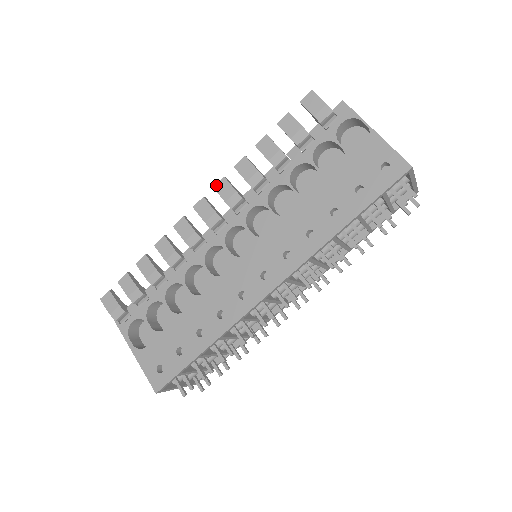
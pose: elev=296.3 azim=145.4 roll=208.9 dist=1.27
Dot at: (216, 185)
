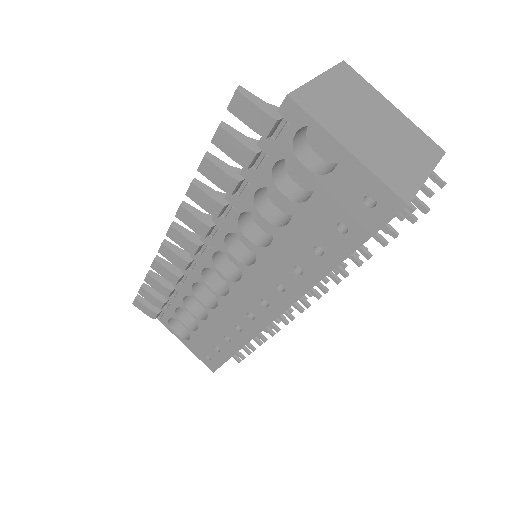
Dot at: (177, 214)
